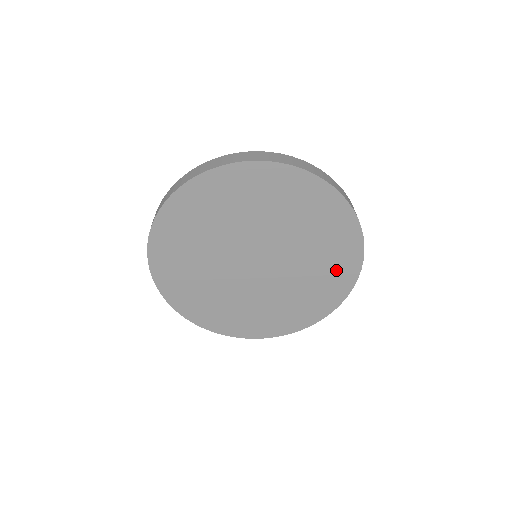
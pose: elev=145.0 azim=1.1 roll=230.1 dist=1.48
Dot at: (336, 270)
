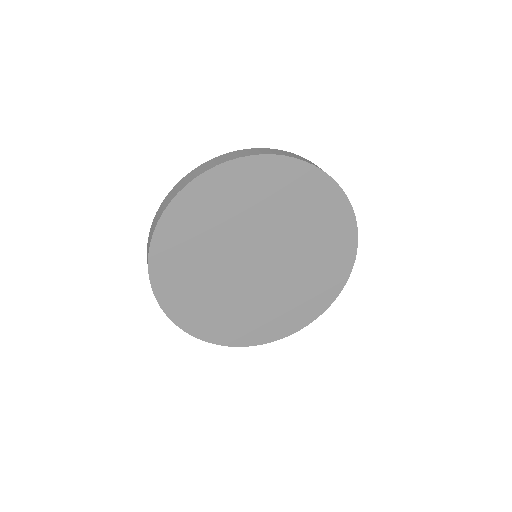
Dot at: (335, 248)
